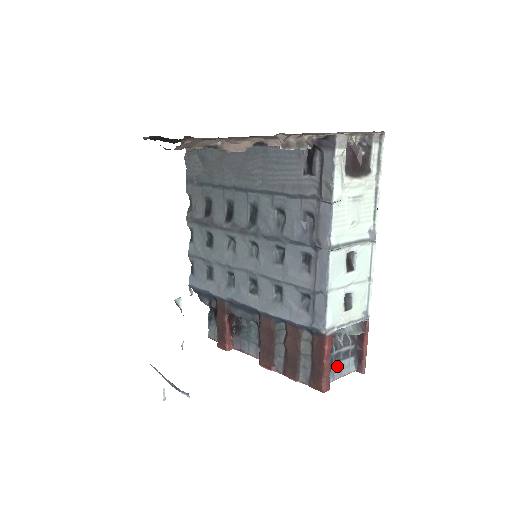
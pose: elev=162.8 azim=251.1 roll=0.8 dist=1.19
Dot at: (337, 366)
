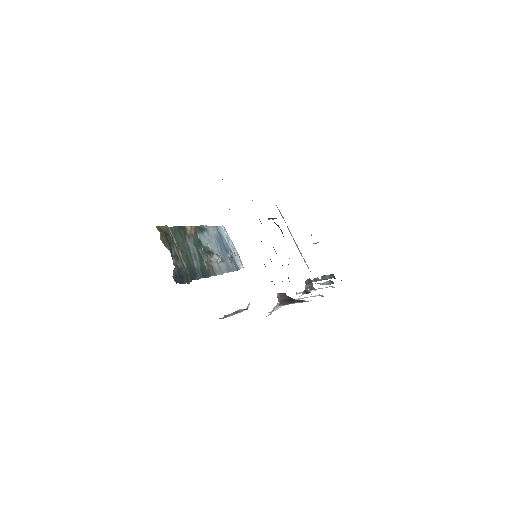
Dot at: occluded
